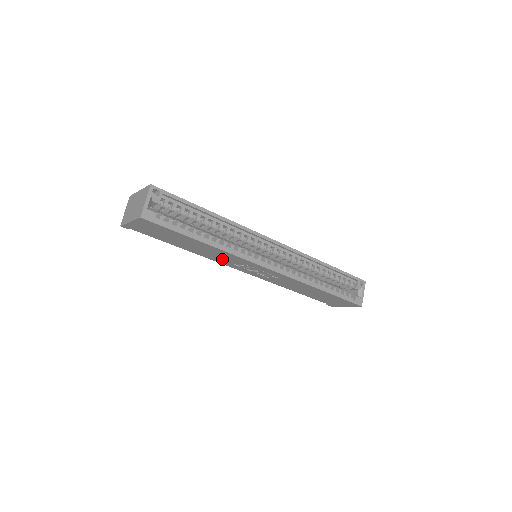
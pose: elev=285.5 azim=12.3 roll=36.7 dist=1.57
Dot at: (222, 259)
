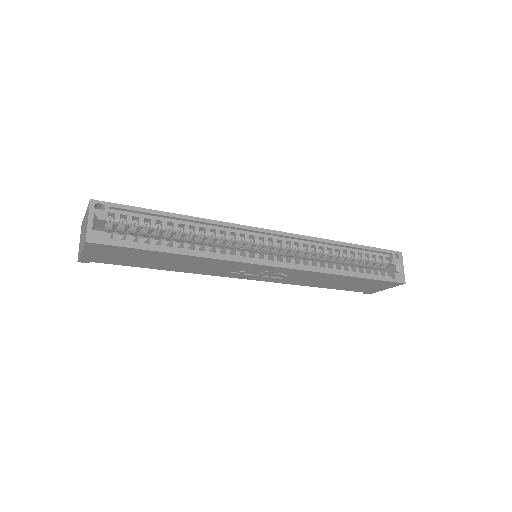
Dot at: (213, 270)
